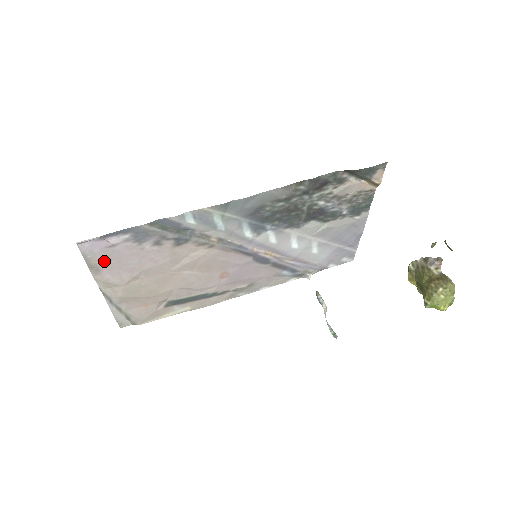
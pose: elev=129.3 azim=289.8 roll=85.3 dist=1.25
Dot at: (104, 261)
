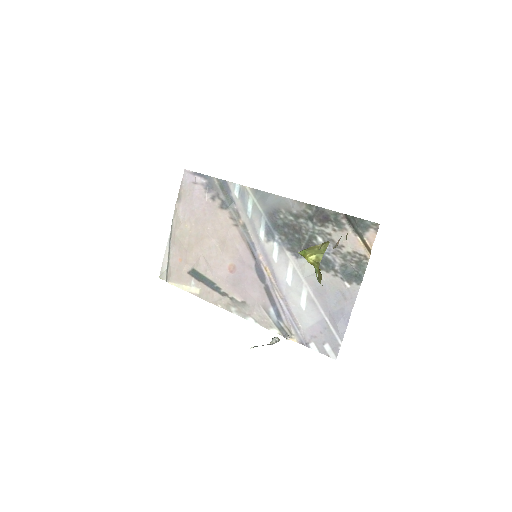
Dot at: (186, 194)
